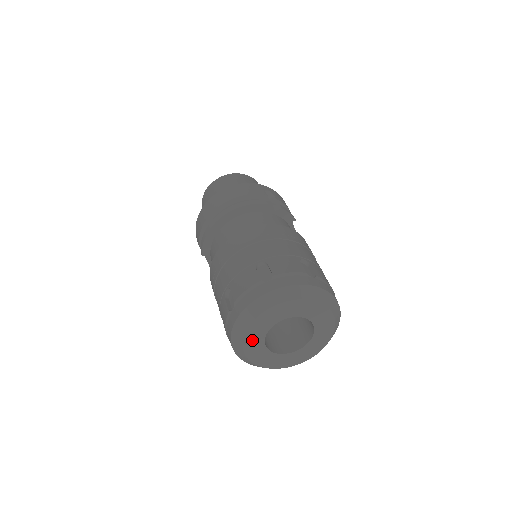
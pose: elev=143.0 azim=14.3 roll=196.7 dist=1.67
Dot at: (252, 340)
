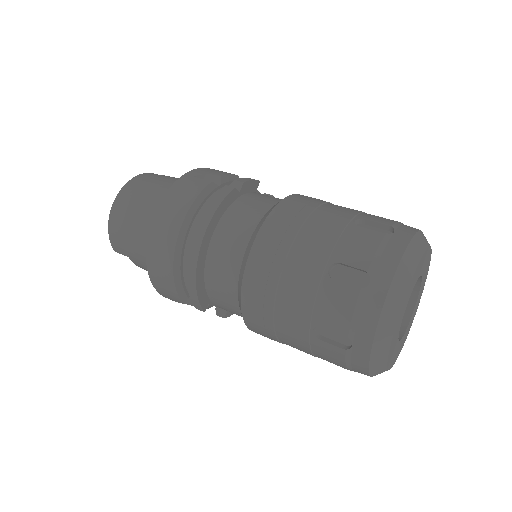
Dot at: (392, 352)
